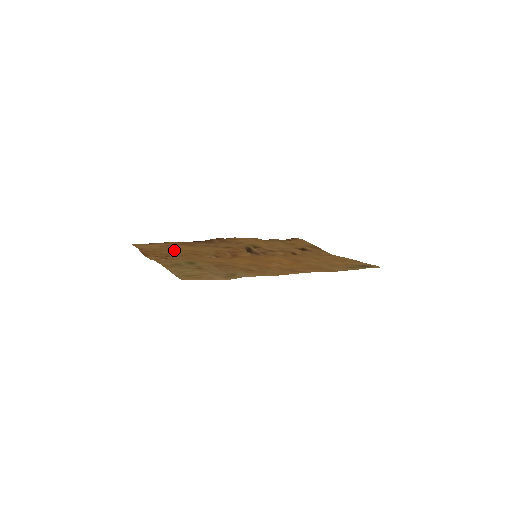
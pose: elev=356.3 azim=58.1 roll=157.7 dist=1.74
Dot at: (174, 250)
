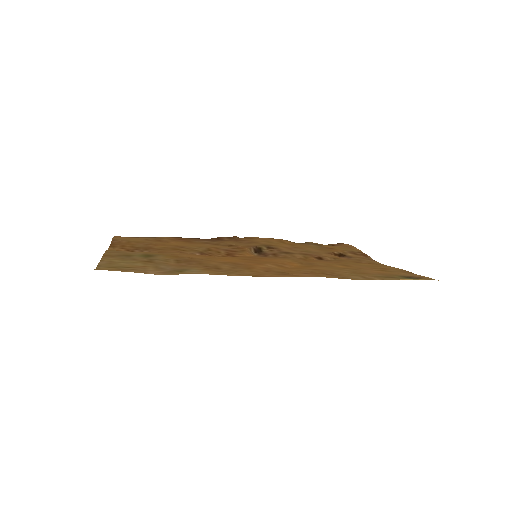
Dot at: (154, 243)
